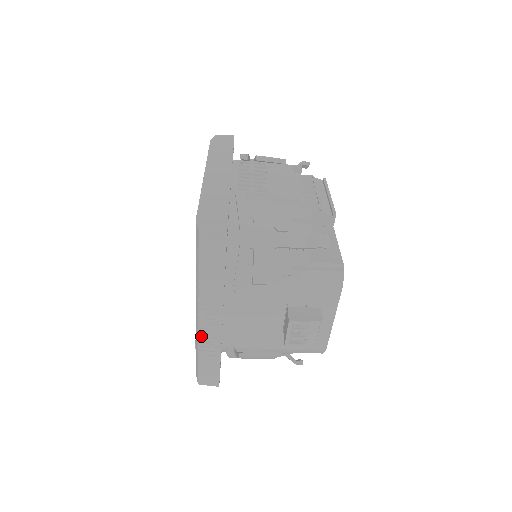
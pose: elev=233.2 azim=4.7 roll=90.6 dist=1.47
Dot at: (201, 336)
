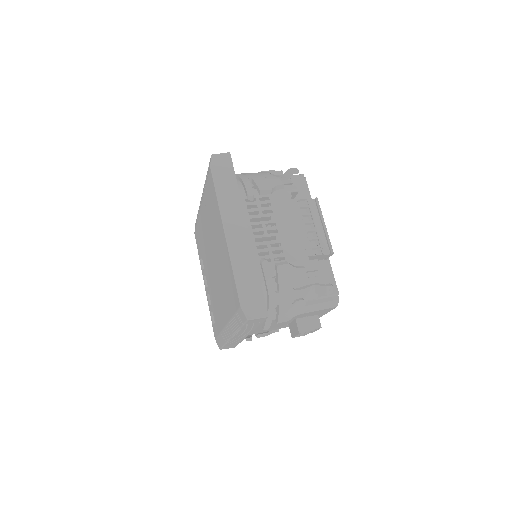
Dot at: (230, 340)
